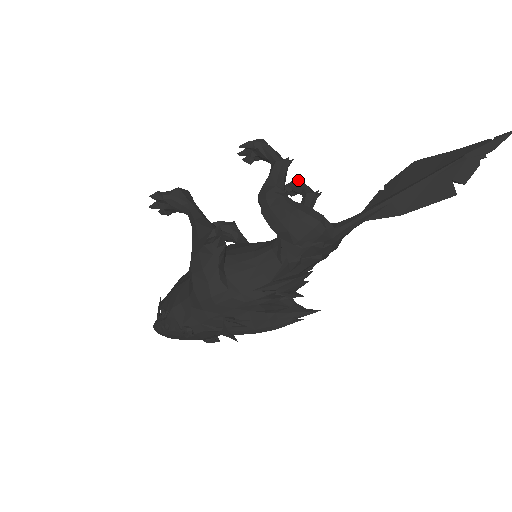
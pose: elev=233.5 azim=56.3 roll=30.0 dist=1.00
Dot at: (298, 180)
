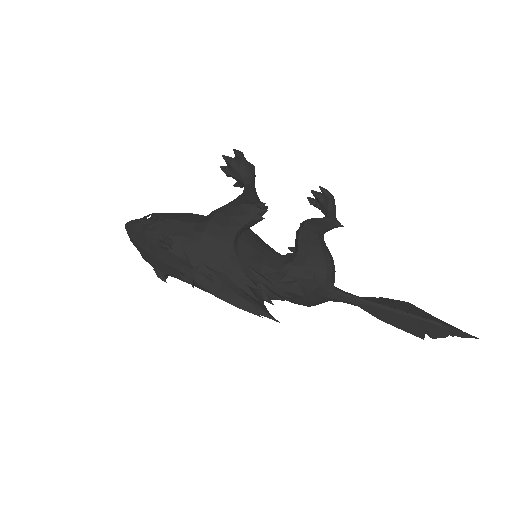
Dot at: occluded
